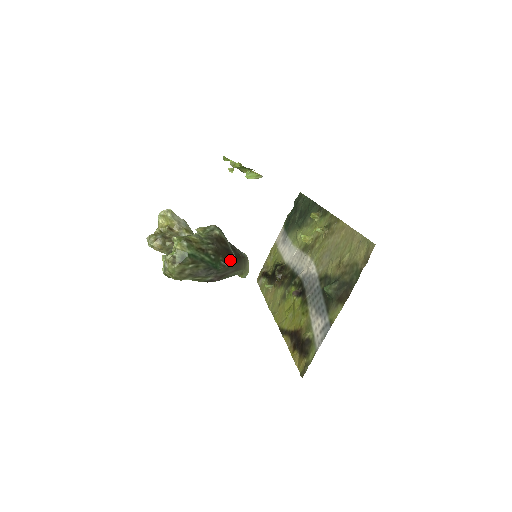
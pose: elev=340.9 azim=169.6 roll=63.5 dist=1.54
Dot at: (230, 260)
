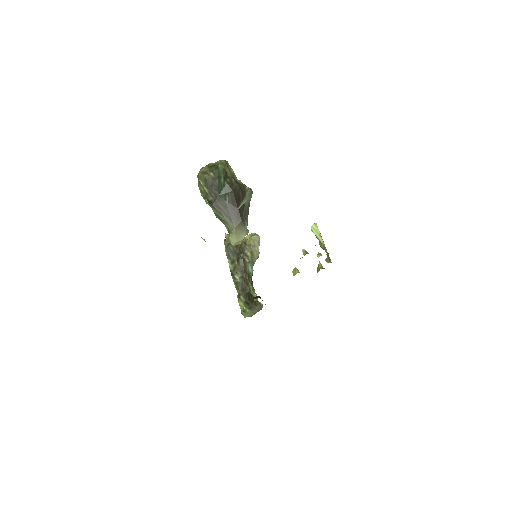
Dot at: (233, 204)
